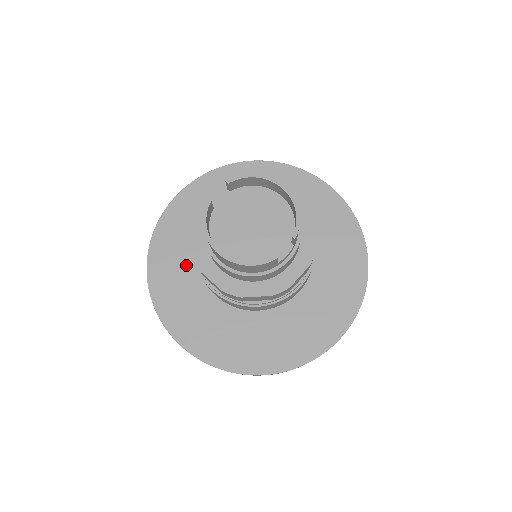
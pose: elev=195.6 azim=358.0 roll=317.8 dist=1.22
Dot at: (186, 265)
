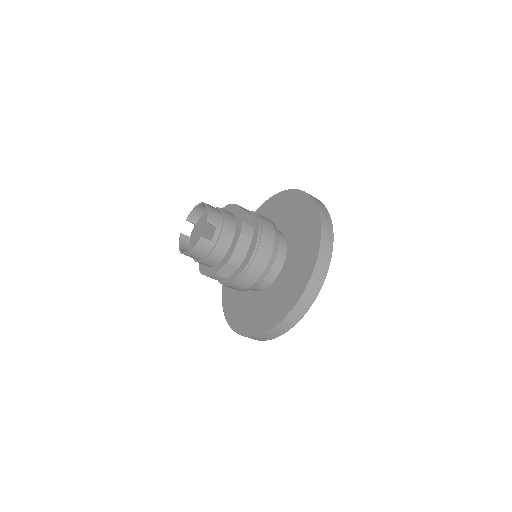
Dot at: occluded
